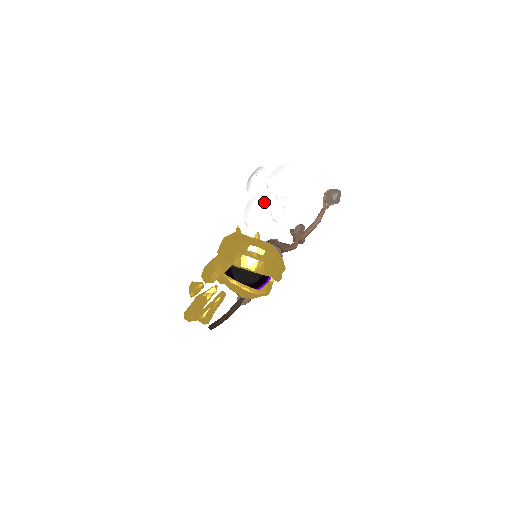
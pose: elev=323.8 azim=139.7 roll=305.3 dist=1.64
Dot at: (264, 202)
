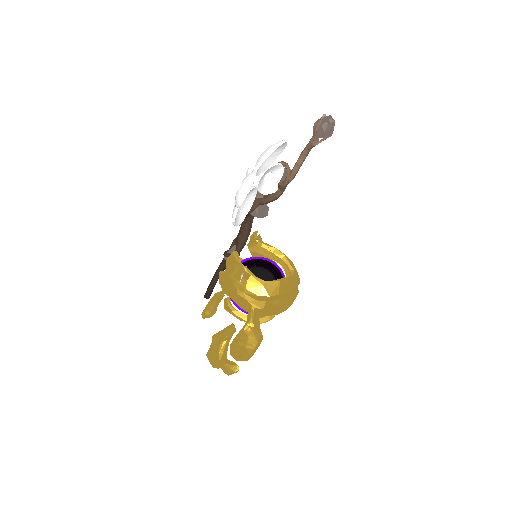
Dot at: (251, 190)
